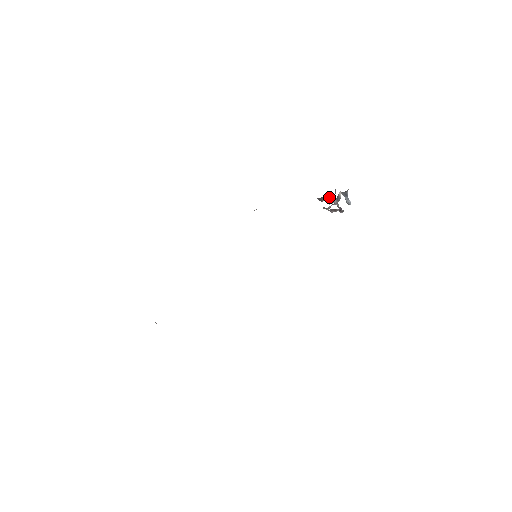
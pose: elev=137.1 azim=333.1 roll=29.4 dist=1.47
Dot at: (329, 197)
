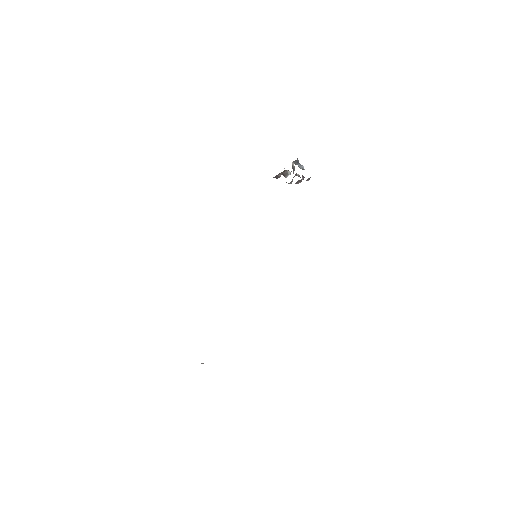
Dot at: (284, 171)
